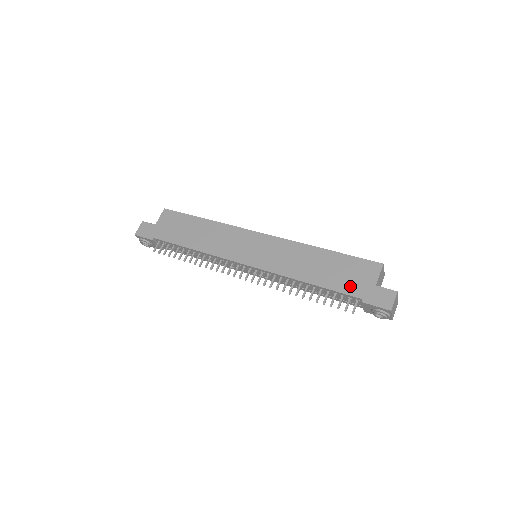
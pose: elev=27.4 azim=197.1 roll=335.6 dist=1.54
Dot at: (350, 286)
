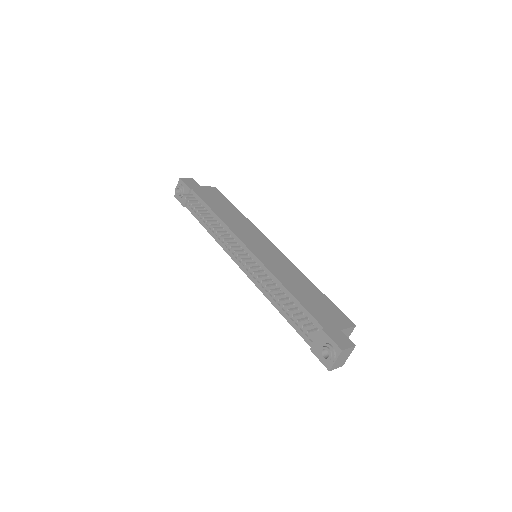
Dot at: (320, 315)
